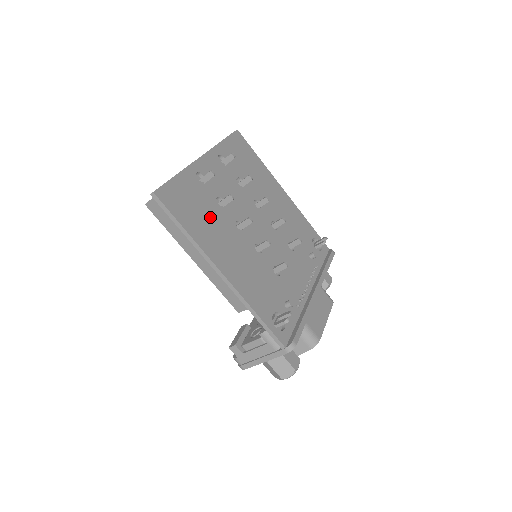
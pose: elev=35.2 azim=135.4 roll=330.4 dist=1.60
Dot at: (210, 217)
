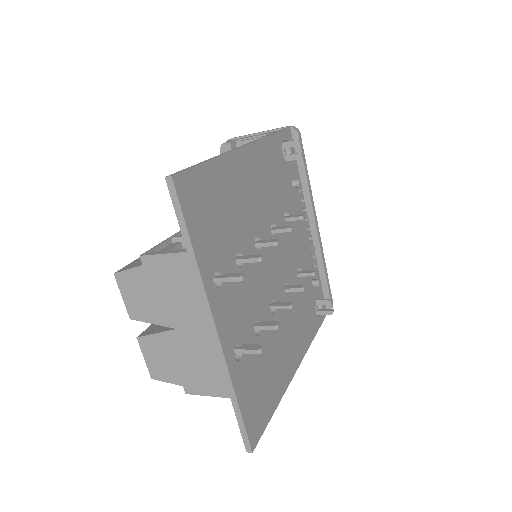
Dot at: (268, 360)
